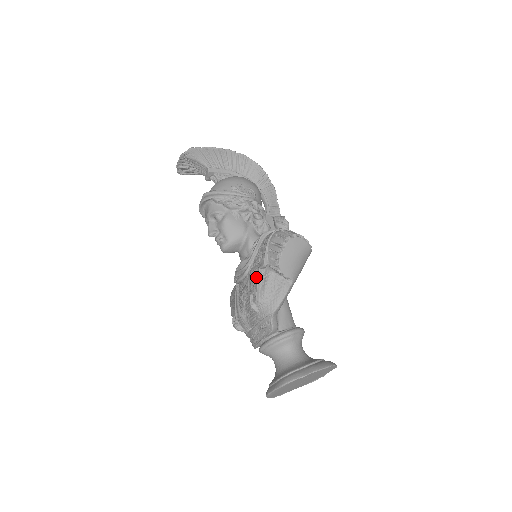
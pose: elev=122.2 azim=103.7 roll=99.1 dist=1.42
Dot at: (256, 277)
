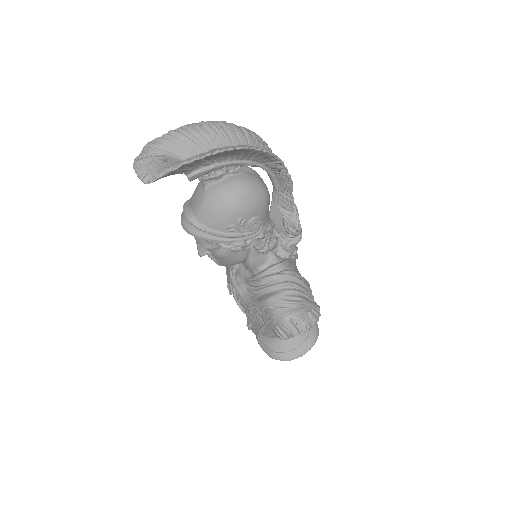
Dot at: (257, 325)
